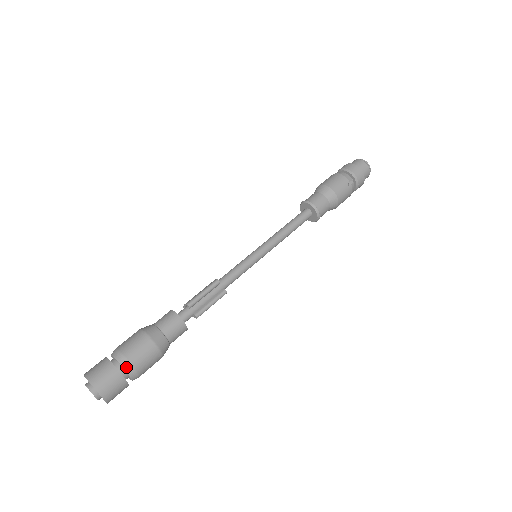
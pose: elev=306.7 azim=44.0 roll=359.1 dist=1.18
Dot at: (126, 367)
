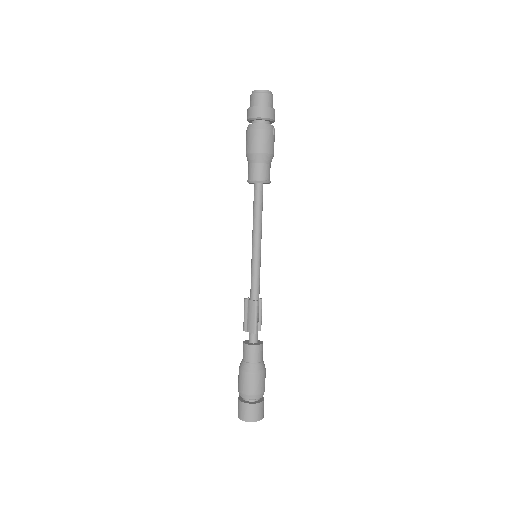
Dot at: (262, 396)
